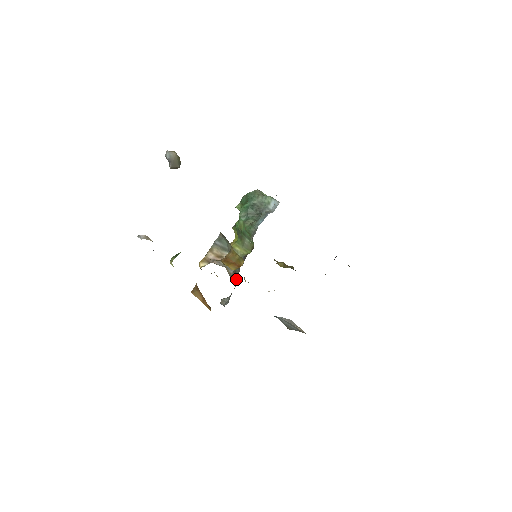
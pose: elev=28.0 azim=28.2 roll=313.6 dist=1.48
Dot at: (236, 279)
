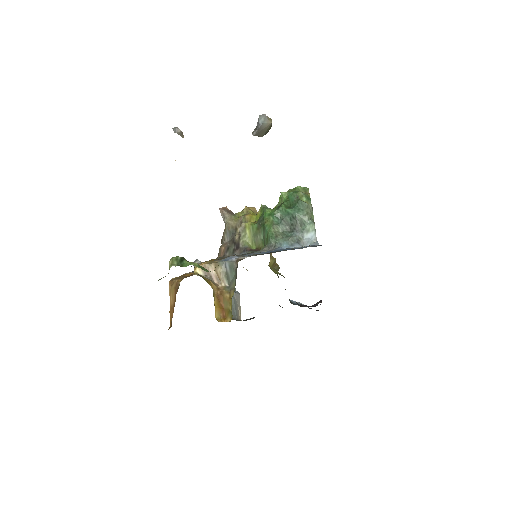
Dot at: occluded
